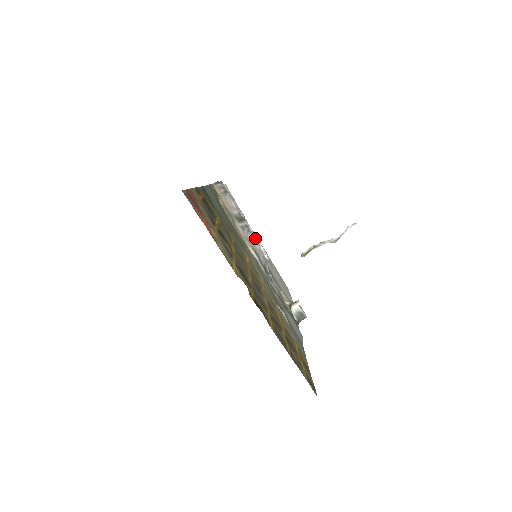
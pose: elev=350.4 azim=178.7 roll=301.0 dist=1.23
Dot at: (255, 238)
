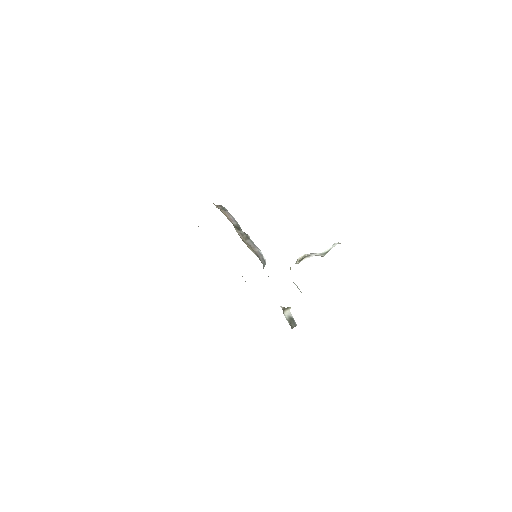
Dot at: occluded
